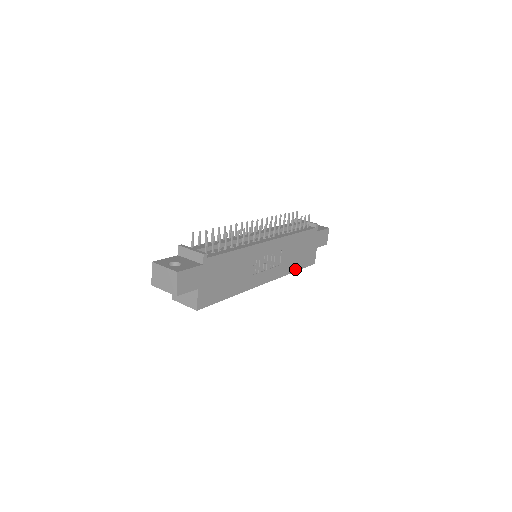
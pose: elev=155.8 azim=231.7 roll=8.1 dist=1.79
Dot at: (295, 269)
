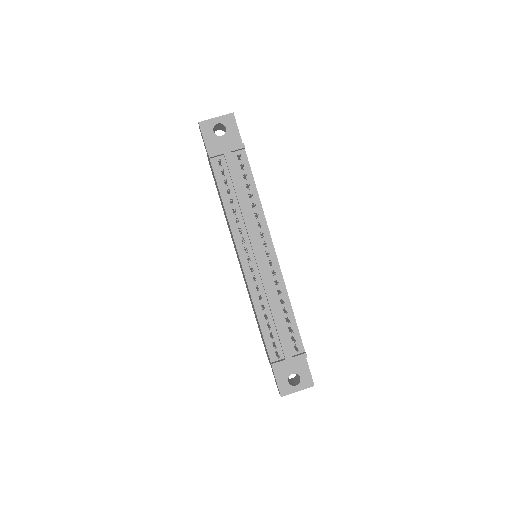
Dot at: occluded
